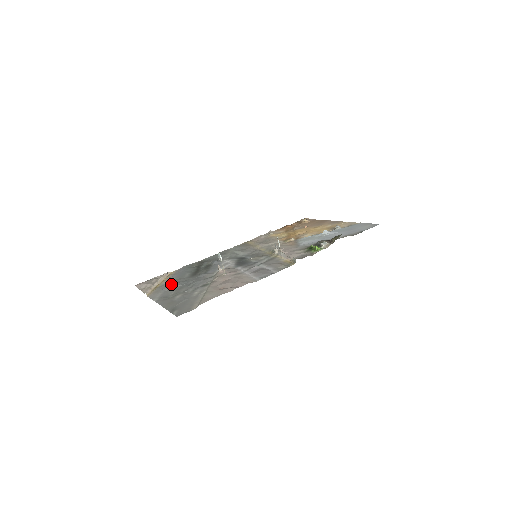
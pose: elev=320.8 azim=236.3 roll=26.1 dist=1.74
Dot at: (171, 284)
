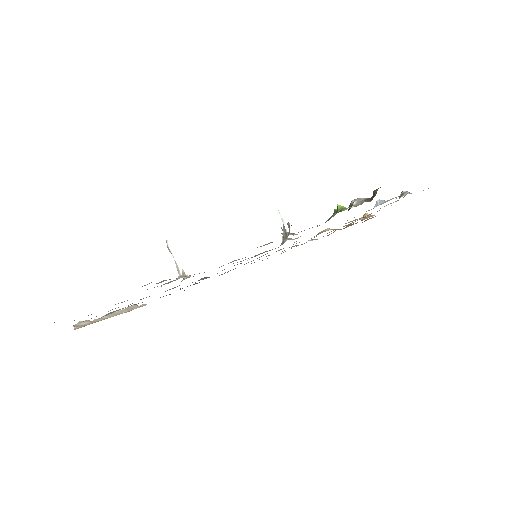
Dot at: occluded
